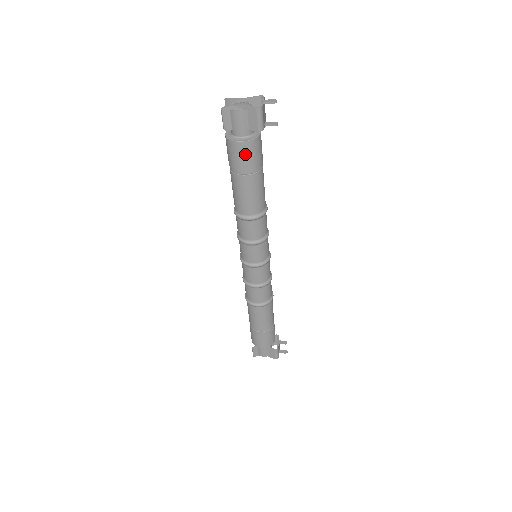
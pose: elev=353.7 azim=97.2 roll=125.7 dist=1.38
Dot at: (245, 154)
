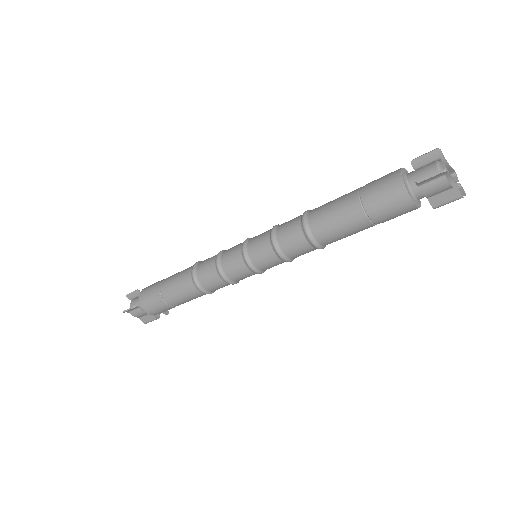
Dot at: (400, 212)
